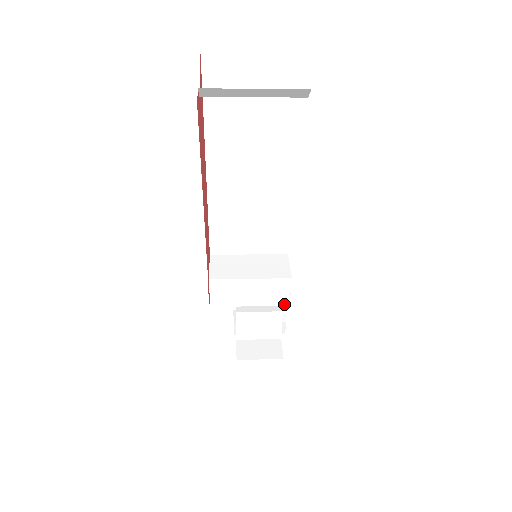
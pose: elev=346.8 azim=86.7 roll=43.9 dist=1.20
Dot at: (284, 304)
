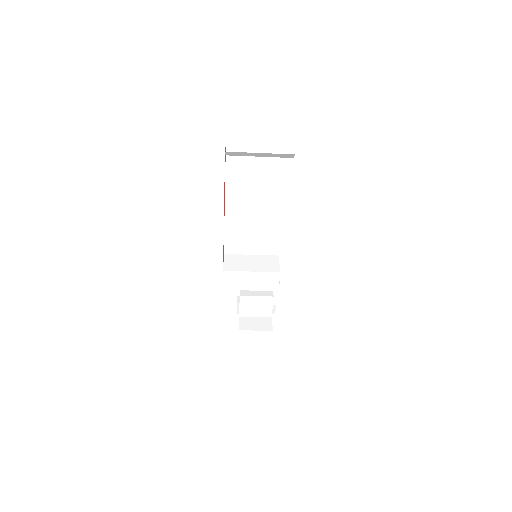
Dot at: (274, 290)
